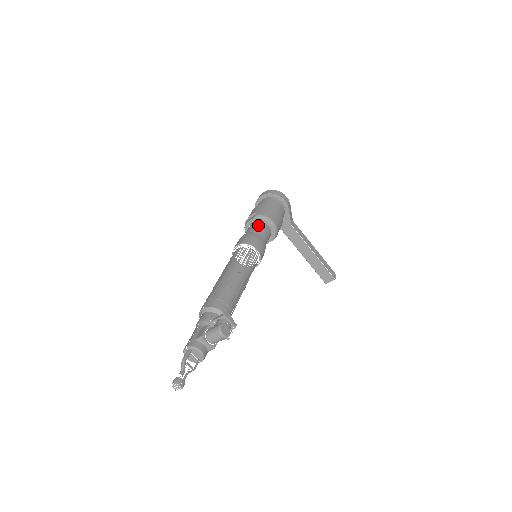
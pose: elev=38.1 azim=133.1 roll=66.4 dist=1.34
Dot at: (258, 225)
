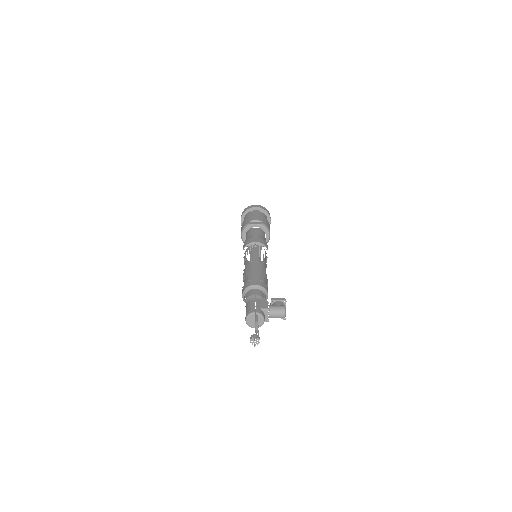
Dot at: (263, 232)
